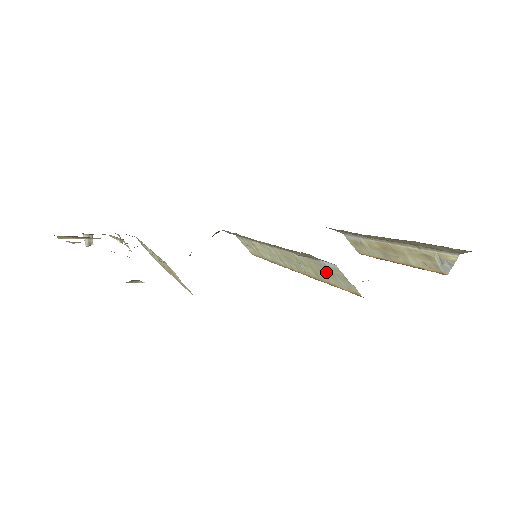
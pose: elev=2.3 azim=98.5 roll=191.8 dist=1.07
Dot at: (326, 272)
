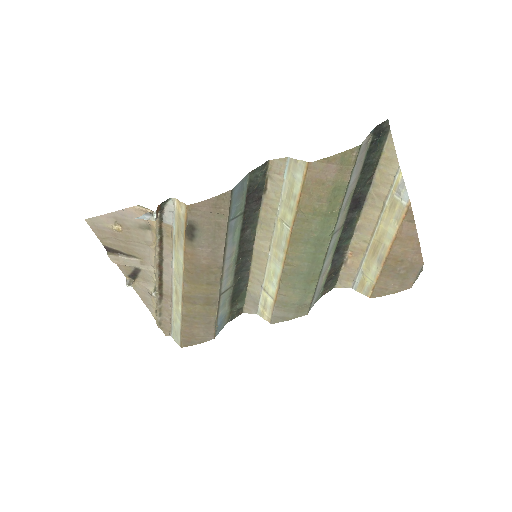
Dot at: (291, 187)
